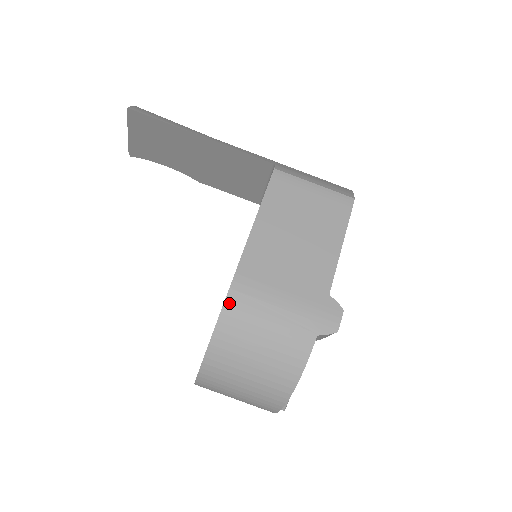
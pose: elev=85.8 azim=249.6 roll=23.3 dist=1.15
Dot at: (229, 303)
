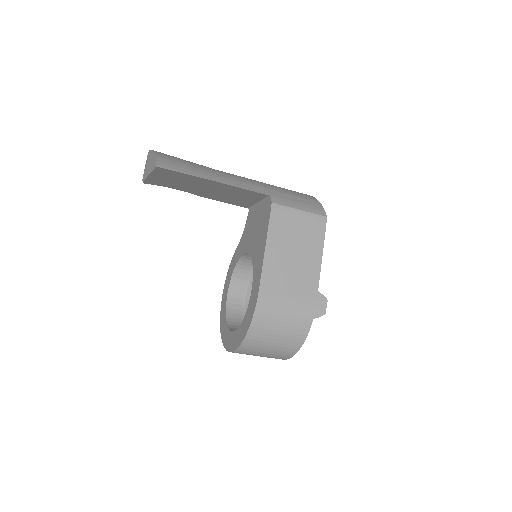
Dot at: (258, 309)
